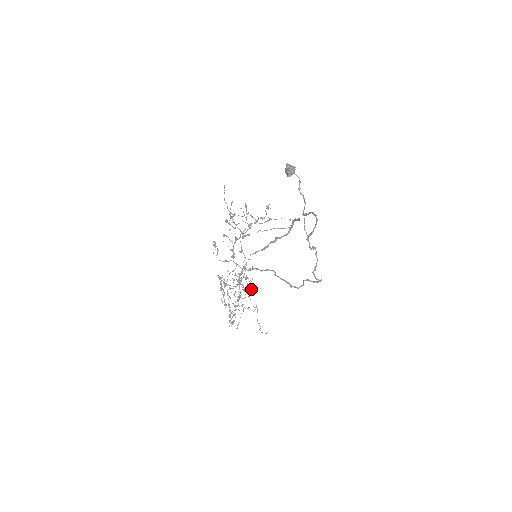
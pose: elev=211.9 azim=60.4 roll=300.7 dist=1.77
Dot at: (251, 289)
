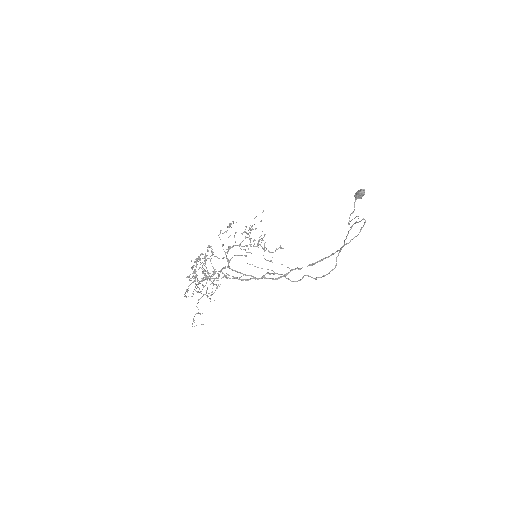
Dot at: (209, 293)
